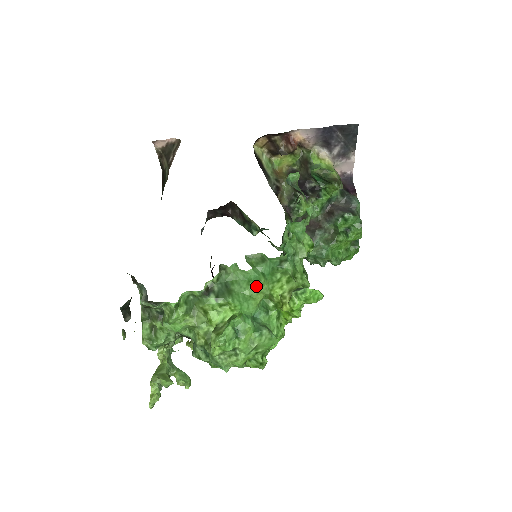
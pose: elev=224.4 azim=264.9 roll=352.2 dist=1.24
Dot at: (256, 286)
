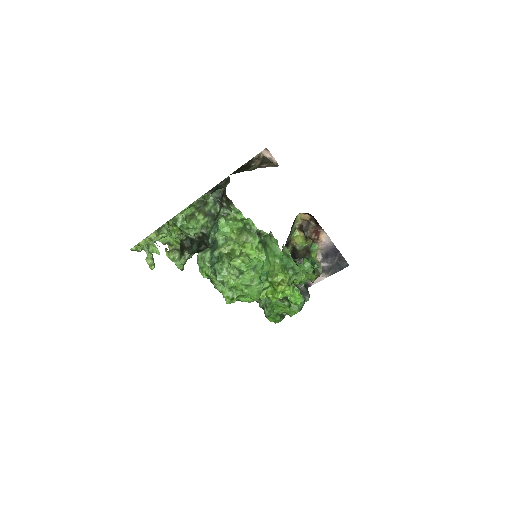
Dot at: (277, 261)
